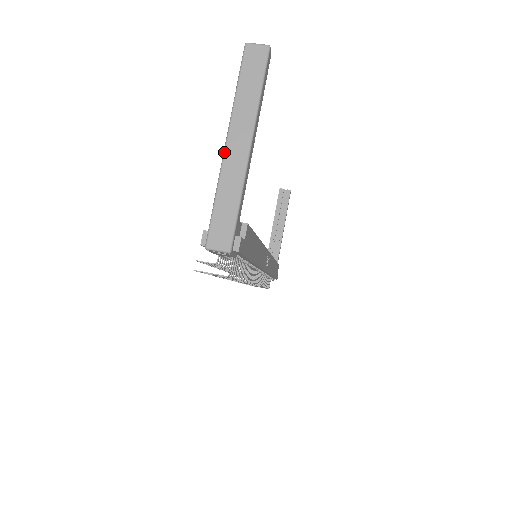
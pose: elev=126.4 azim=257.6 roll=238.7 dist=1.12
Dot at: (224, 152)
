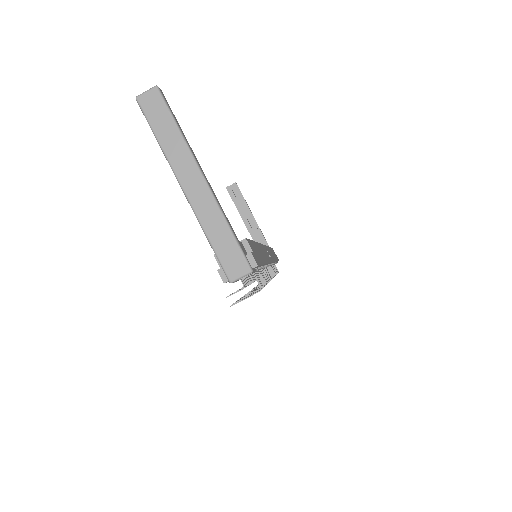
Dot at: (186, 197)
